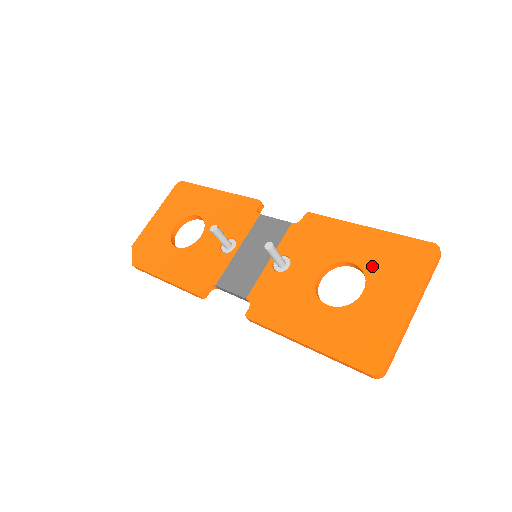
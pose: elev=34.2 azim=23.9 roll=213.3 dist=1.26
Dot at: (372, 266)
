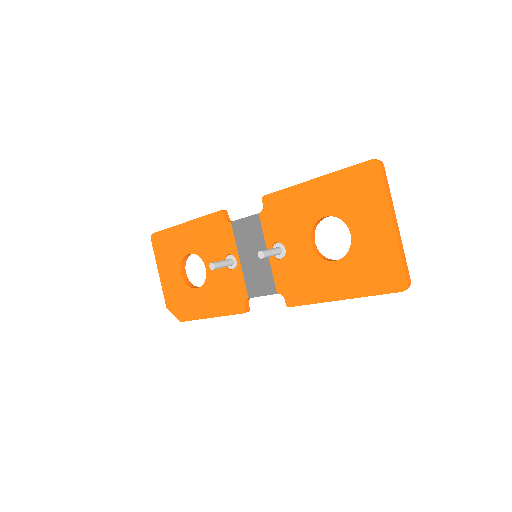
Dot at: (342, 210)
